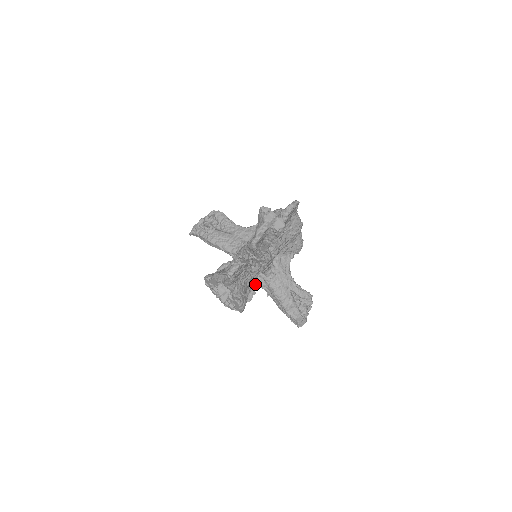
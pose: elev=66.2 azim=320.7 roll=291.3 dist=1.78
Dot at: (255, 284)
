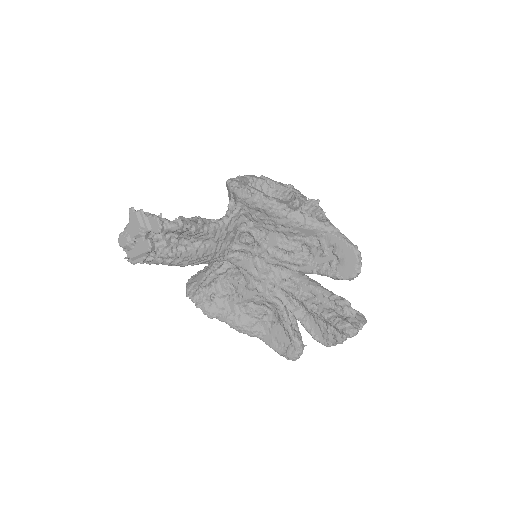
Dot at: occluded
